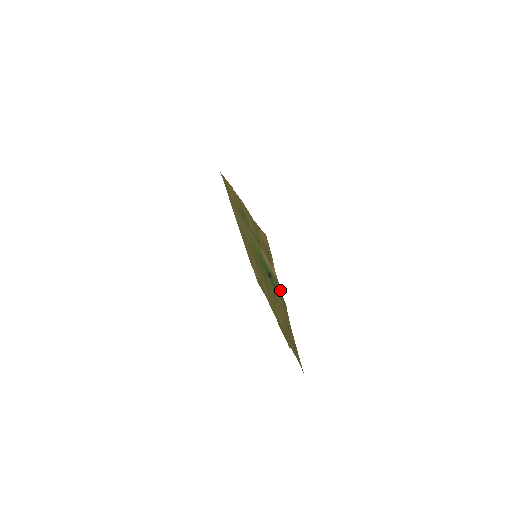
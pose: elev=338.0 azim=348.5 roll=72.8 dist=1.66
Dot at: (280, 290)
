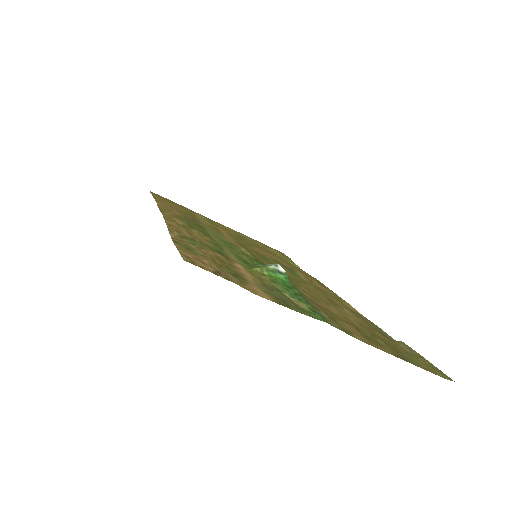
Dot at: (296, 310)
